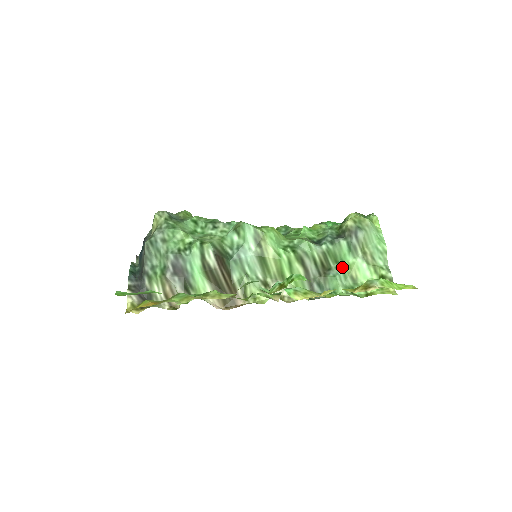
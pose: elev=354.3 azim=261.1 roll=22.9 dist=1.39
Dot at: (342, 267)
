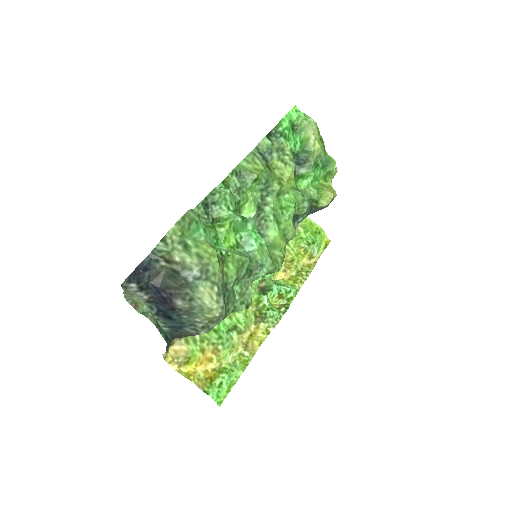
Dot at: occluded
